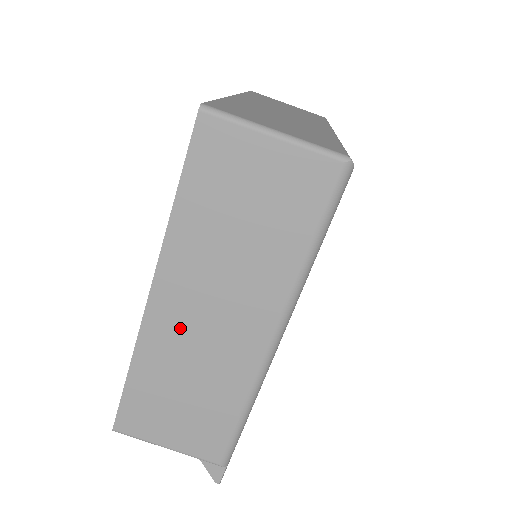
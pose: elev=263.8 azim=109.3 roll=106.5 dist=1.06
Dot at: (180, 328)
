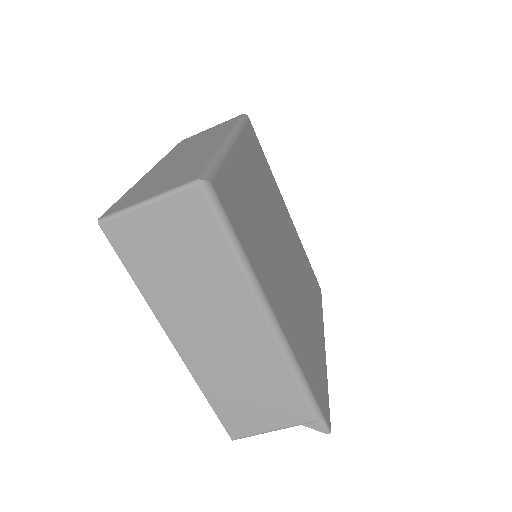
Dot at: (208, 352)
